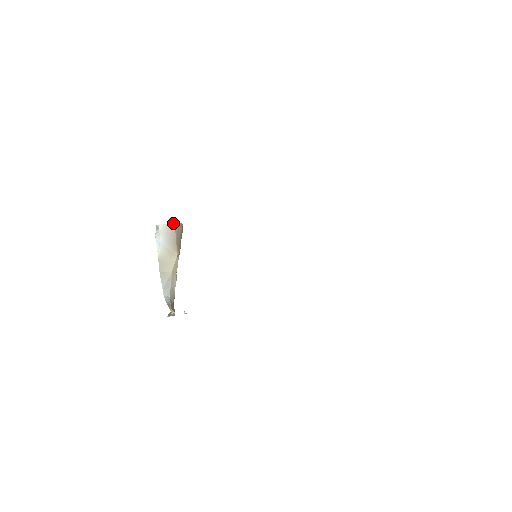
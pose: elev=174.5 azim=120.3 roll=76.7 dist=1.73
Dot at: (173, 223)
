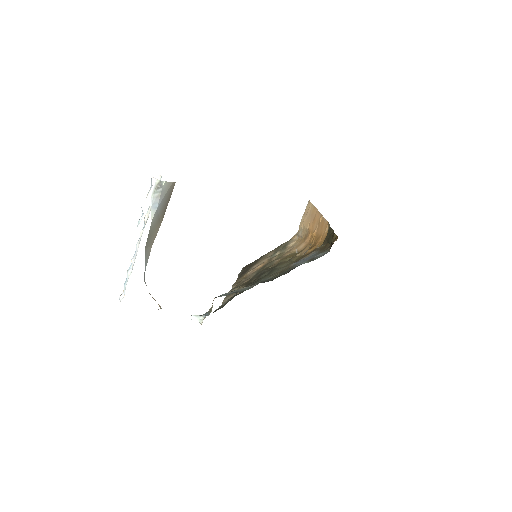
Dot at: occluded
